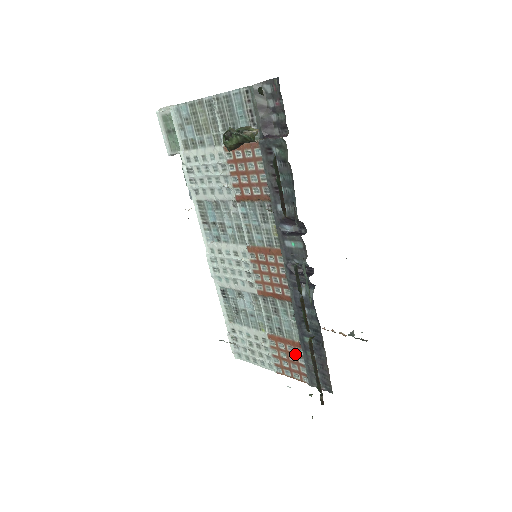
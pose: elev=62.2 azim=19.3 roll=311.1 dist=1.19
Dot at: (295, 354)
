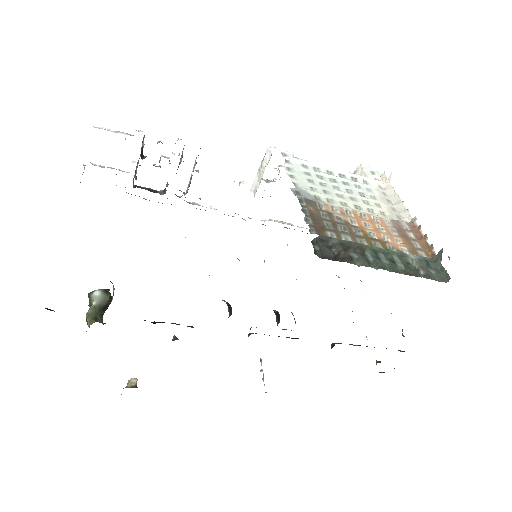
Dot at: occluded
